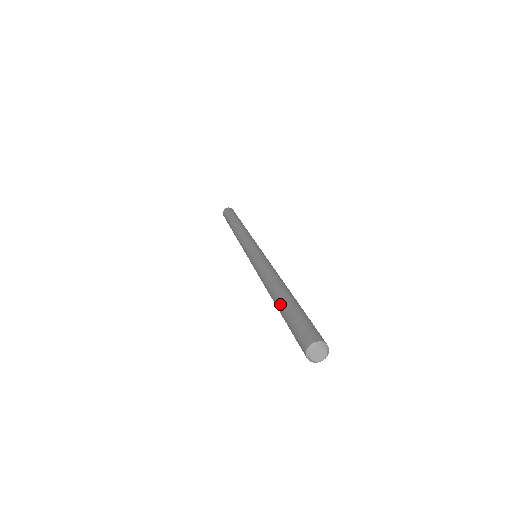
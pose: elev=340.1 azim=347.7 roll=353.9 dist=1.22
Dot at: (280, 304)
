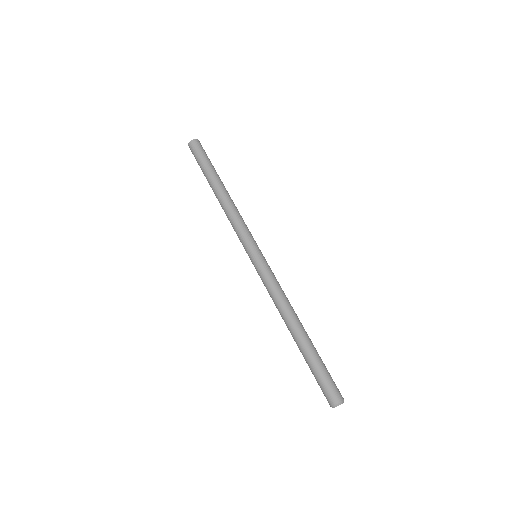
Dot at: (303, 348)
